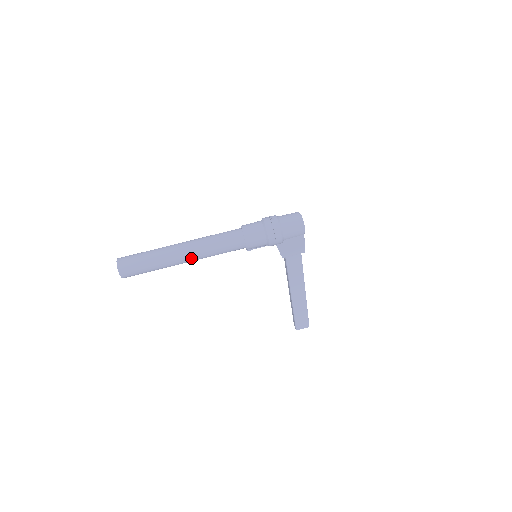
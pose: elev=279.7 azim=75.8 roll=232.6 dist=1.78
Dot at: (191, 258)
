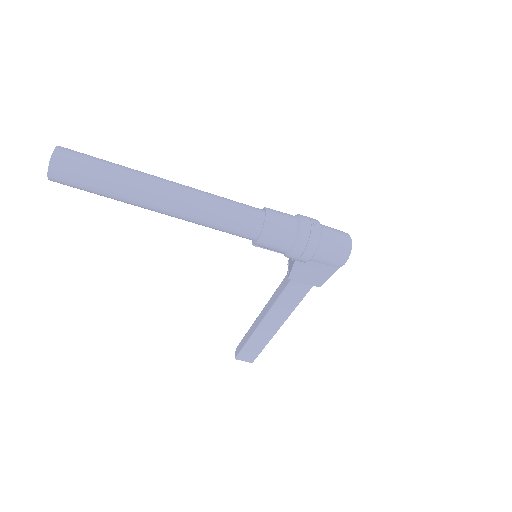
Dot at: (172, 211)
